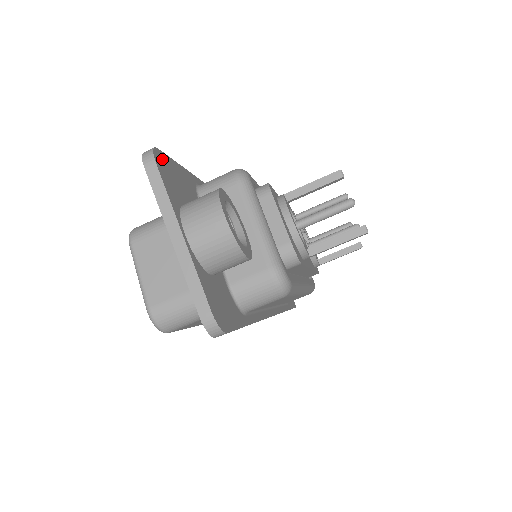
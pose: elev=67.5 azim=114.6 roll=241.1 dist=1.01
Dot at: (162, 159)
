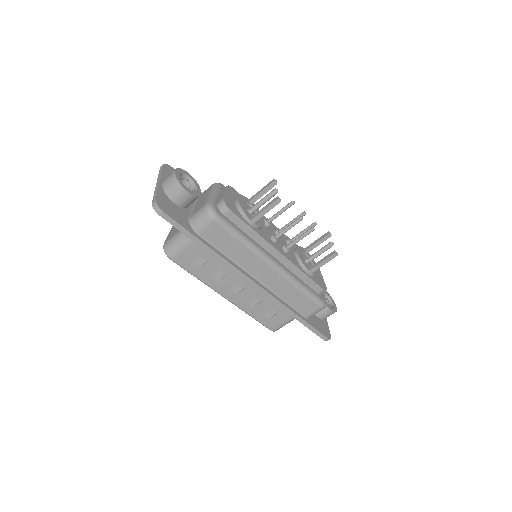
Dot at: (172, 169)
